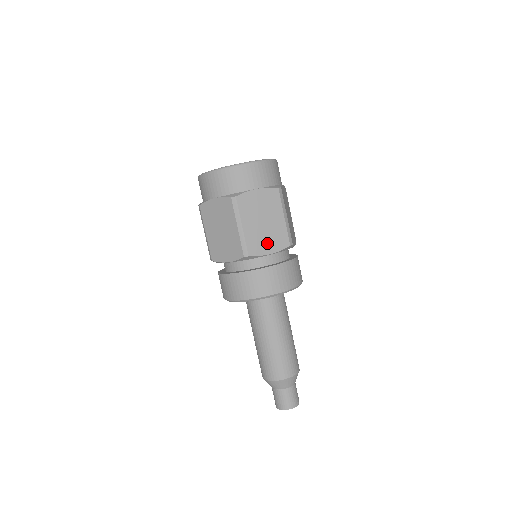
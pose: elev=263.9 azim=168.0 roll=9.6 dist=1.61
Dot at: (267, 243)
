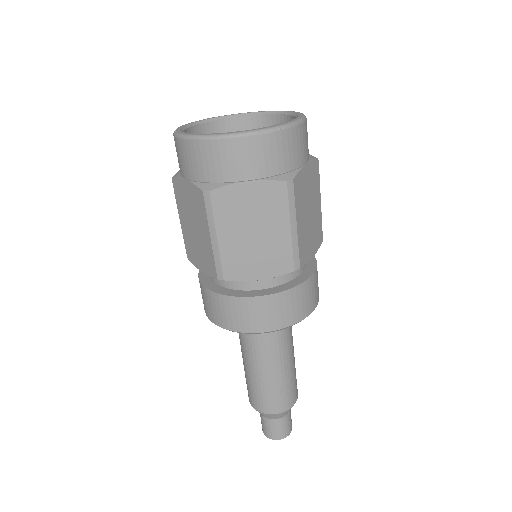
Dot at: (256, 264)
